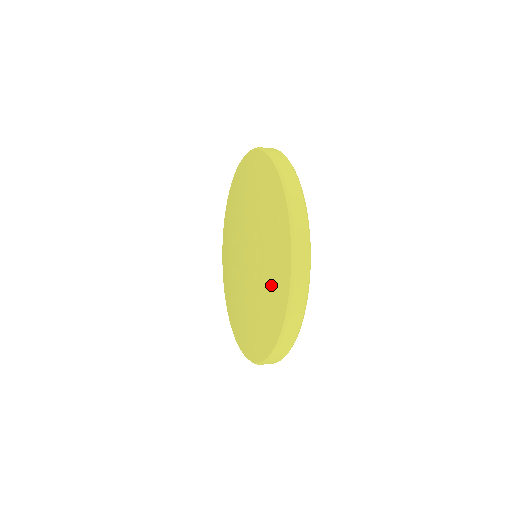
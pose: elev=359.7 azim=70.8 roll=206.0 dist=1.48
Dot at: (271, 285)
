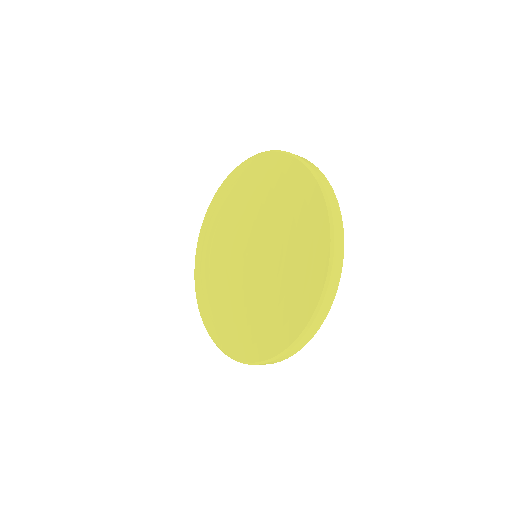
Dot at: (285, 302)
